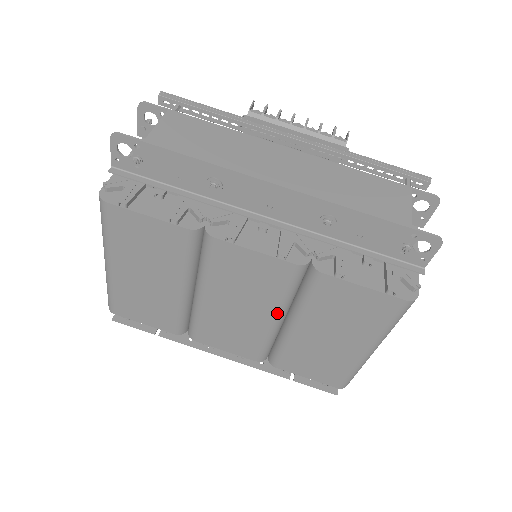
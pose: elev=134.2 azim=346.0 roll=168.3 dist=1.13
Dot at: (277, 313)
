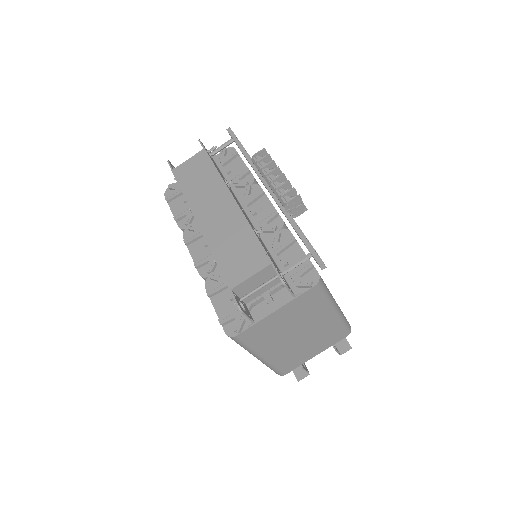
Dot at: occluded
